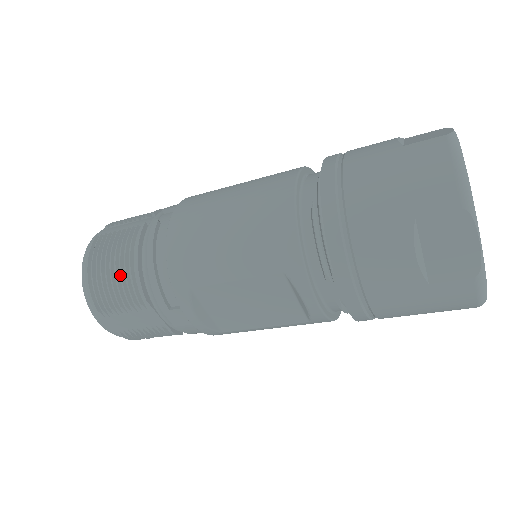
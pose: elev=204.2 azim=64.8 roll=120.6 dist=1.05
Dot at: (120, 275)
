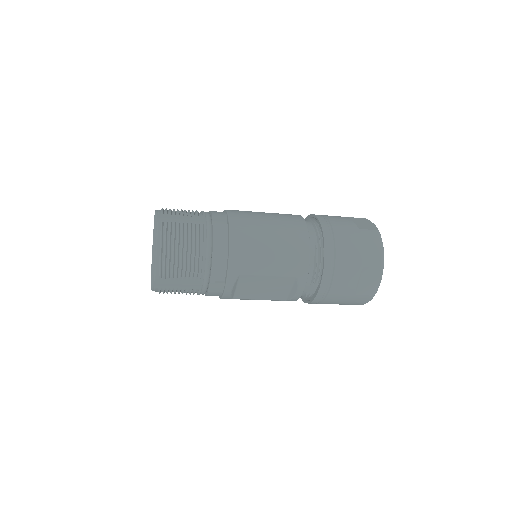
Dot at: (188, 255)
